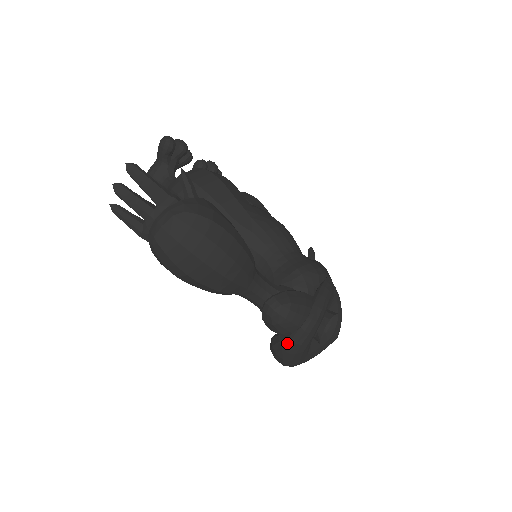
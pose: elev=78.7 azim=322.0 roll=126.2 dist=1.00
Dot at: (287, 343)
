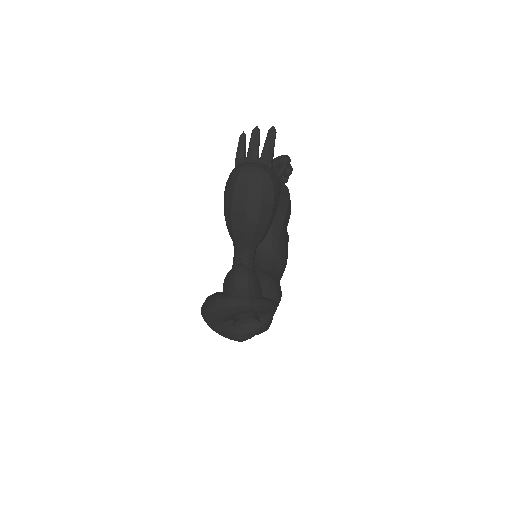
Dot at: (223, 298)
